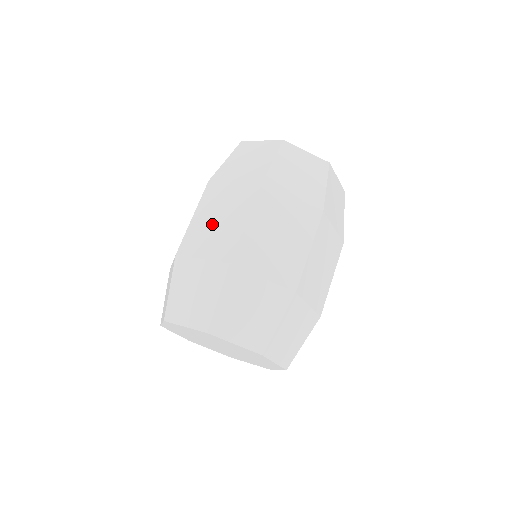
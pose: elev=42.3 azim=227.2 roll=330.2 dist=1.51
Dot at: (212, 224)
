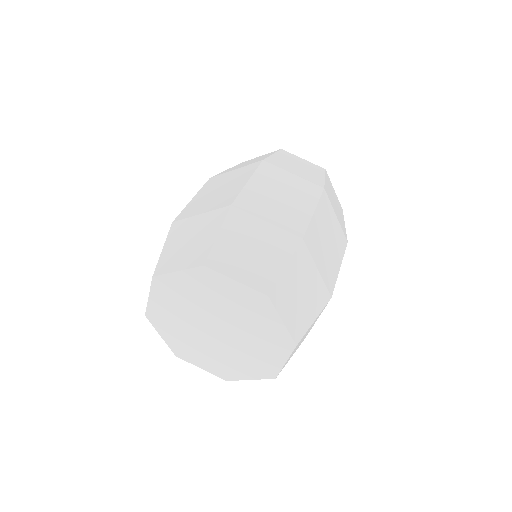
Dot at: (275, 197)
